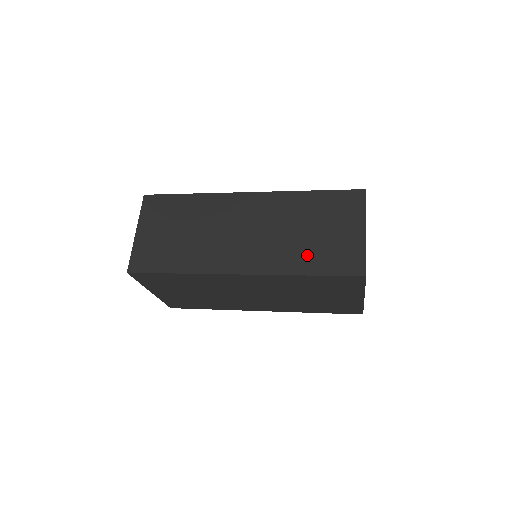
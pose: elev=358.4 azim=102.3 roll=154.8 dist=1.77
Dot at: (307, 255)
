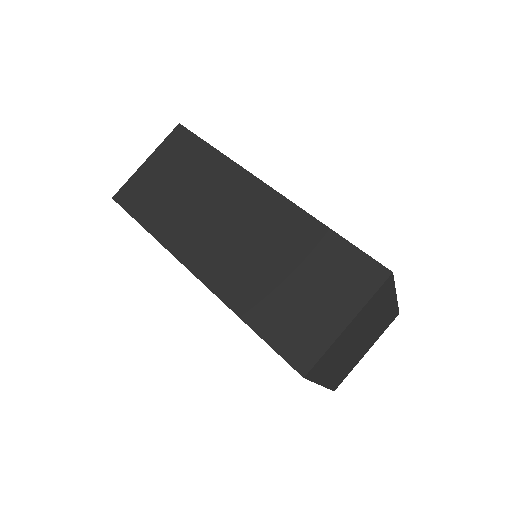
Dot at: (267, 303)
